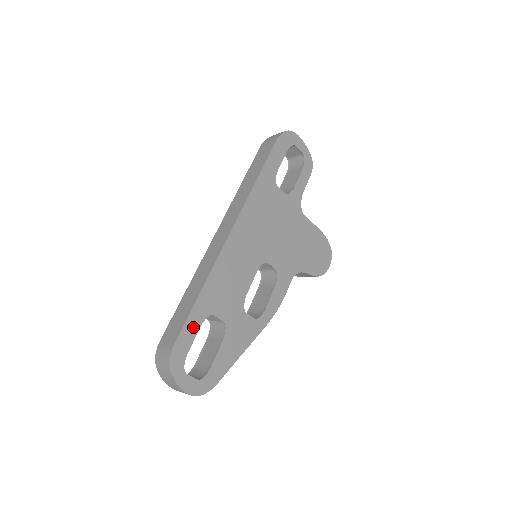
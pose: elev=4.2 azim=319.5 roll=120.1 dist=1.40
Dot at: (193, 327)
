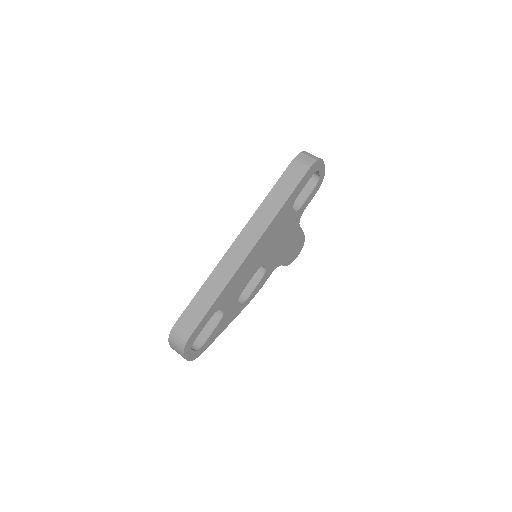
Dot at: (206, 321)
